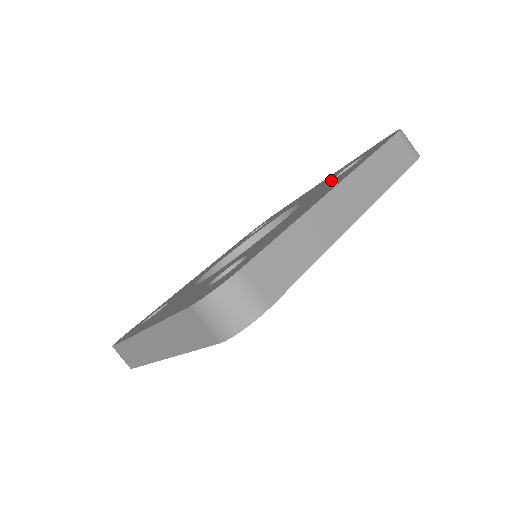
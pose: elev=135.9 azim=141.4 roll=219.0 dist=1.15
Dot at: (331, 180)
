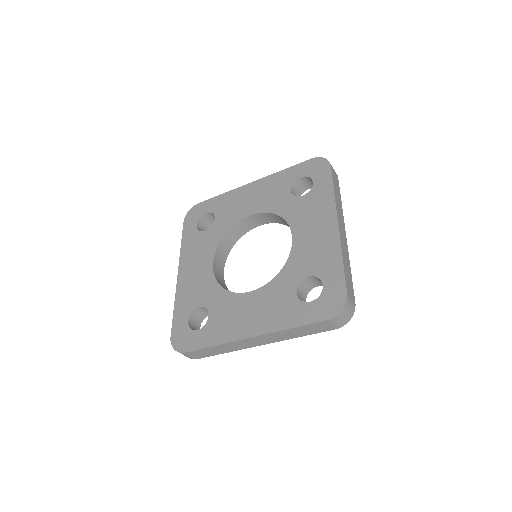
Dot at: (294, 198)
